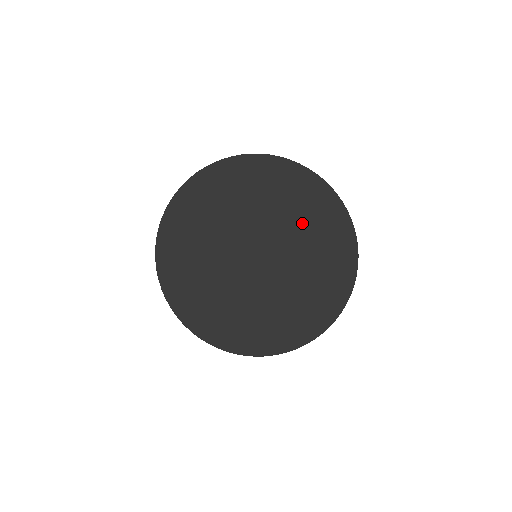
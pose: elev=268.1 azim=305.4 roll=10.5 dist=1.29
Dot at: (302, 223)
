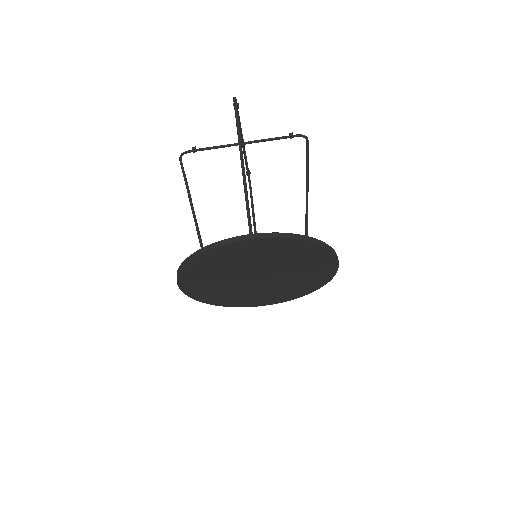
Dot at: (270, 258)
